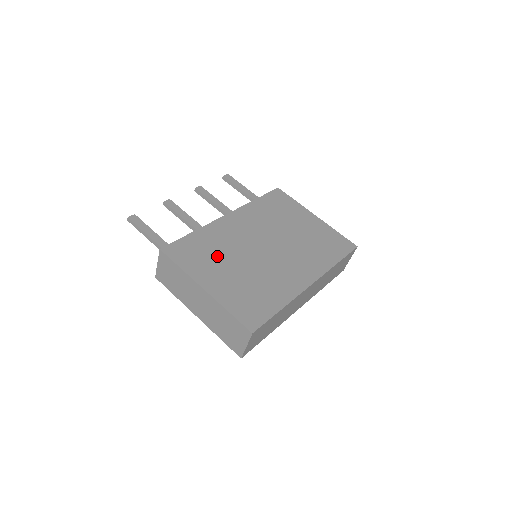
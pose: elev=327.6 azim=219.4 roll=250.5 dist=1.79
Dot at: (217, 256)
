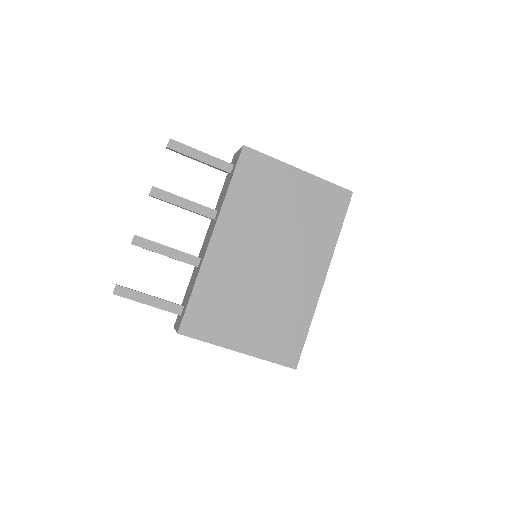
Dot at: (231, 305)
